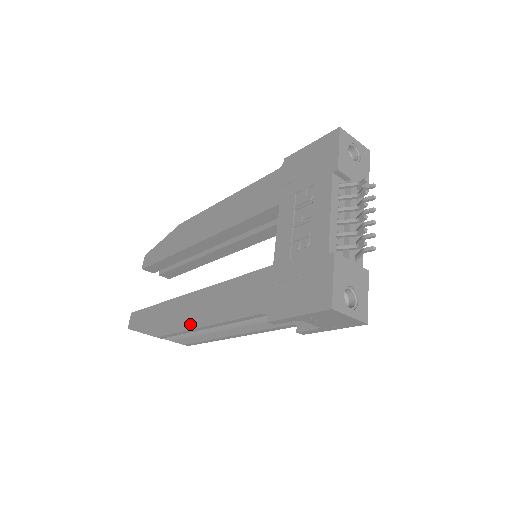
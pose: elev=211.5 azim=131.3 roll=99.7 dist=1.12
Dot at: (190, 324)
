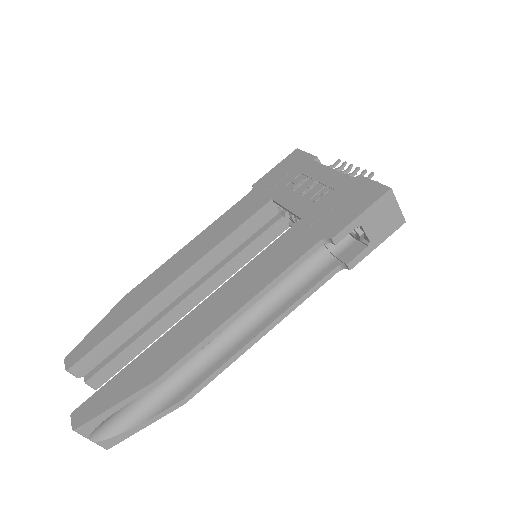
Dot at: (216, 322)
